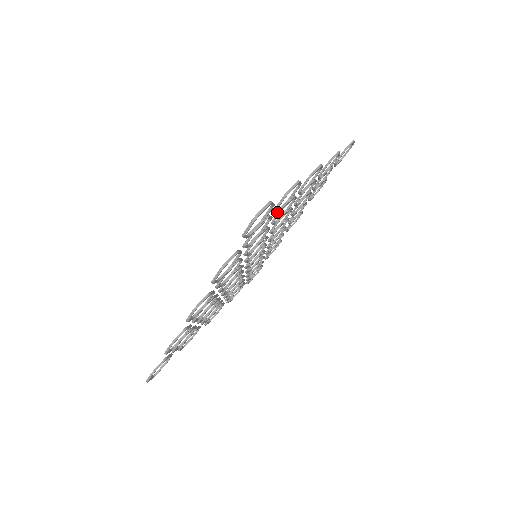
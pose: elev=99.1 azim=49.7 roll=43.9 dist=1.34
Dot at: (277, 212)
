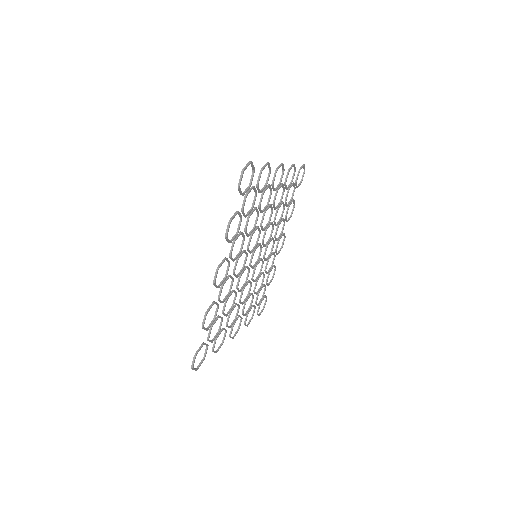
Dot at: occluded
